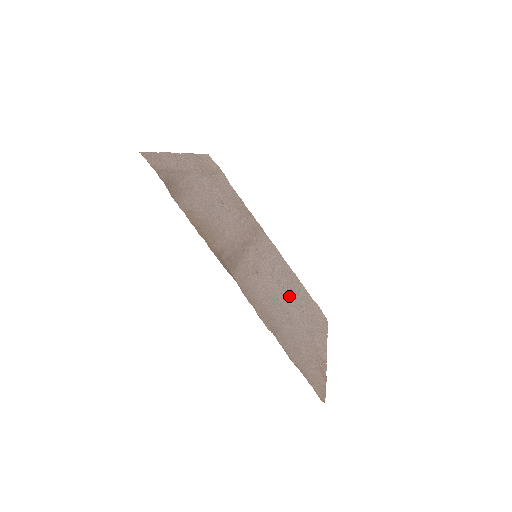
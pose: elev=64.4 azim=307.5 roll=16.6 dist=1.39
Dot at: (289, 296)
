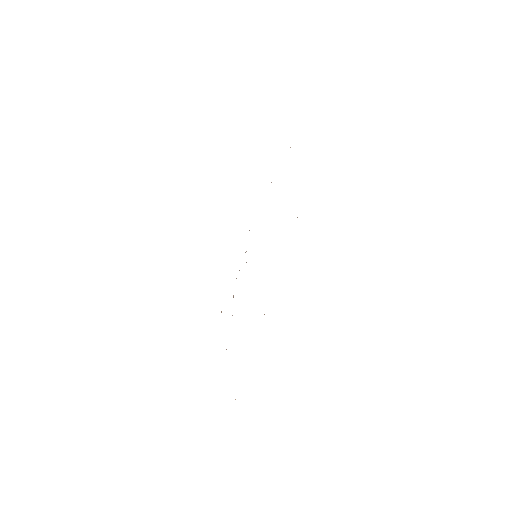
Dot at: occluded
